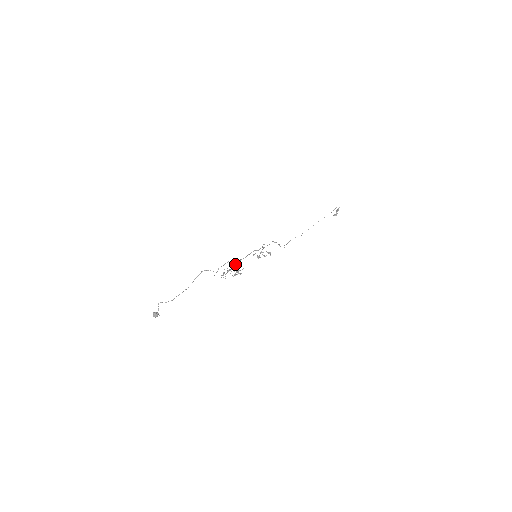
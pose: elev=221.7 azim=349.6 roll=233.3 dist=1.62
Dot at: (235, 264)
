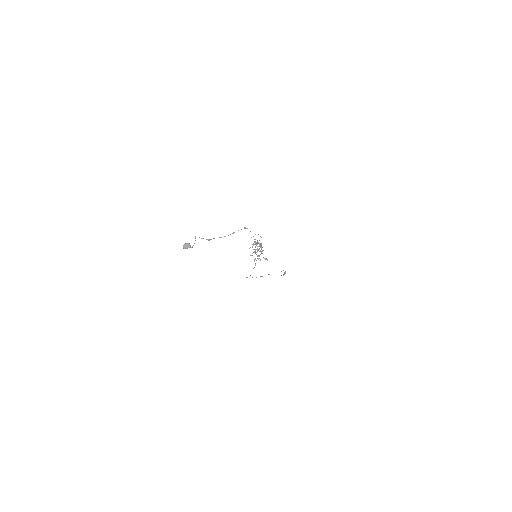
Dot at: (259, 243)
